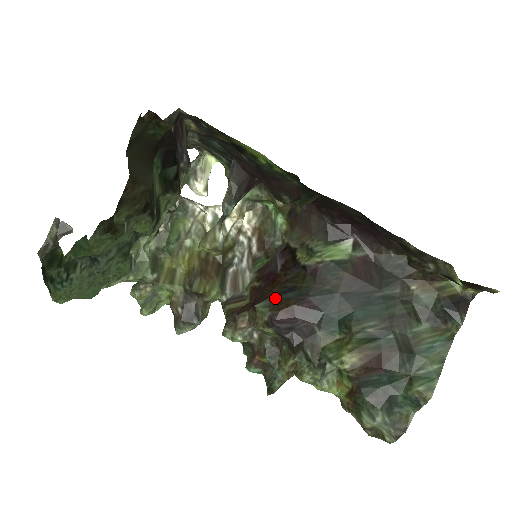
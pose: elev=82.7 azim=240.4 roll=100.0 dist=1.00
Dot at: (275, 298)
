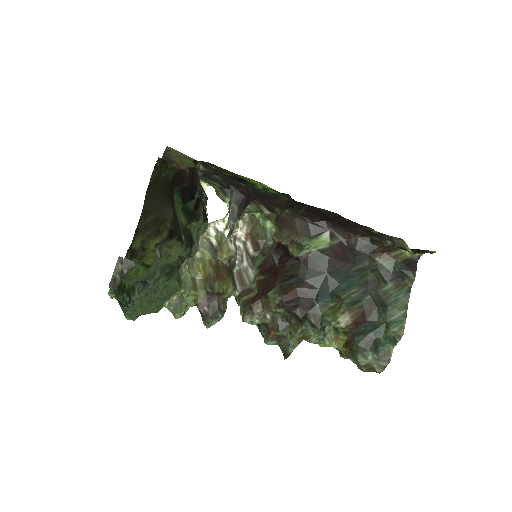
Dot at: (281, 285)
